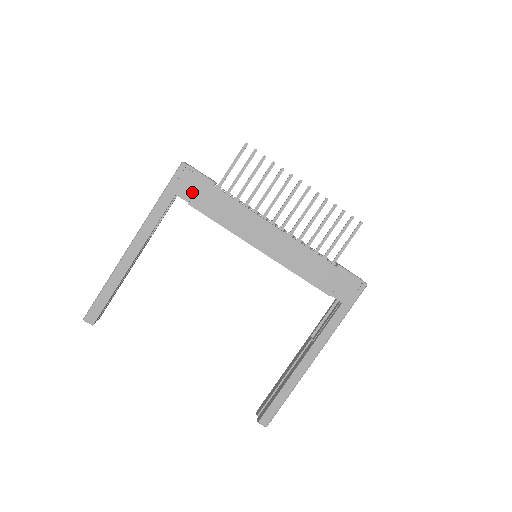
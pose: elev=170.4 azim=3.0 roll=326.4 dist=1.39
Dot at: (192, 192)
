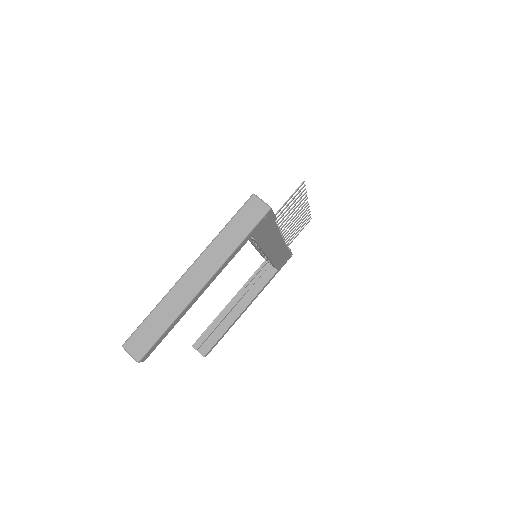
Dot at: (262, 230)
